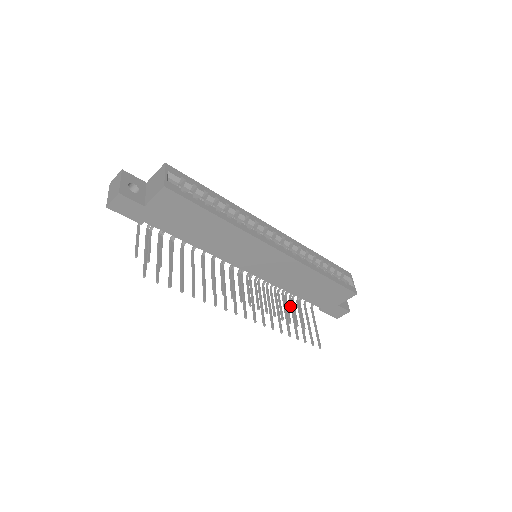
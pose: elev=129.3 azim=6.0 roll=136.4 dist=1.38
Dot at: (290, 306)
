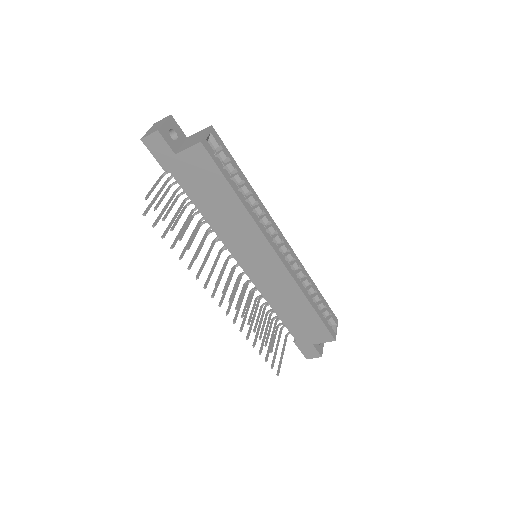
Dot at: (267, 322)
